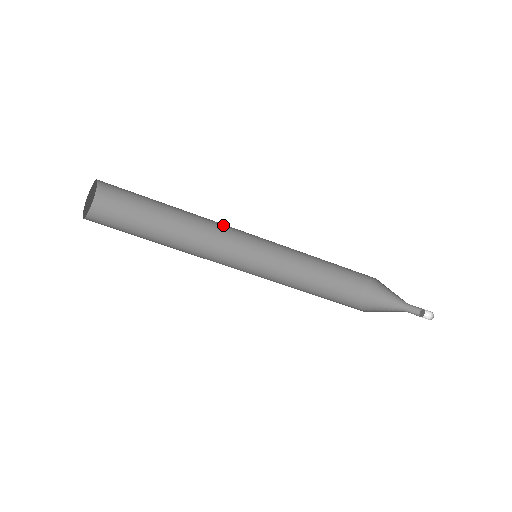
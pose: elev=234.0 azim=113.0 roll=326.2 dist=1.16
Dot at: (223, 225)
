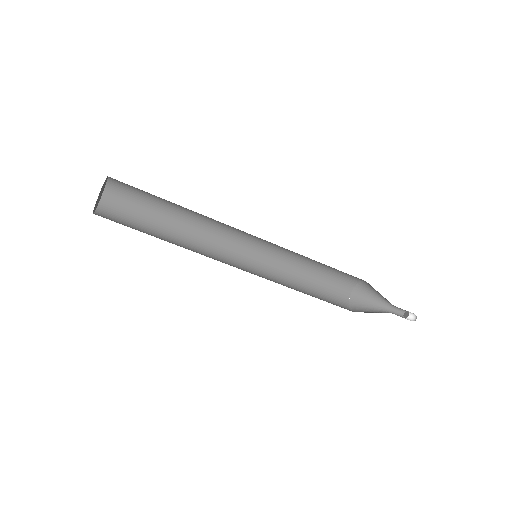
Dot at: (222, 231)
